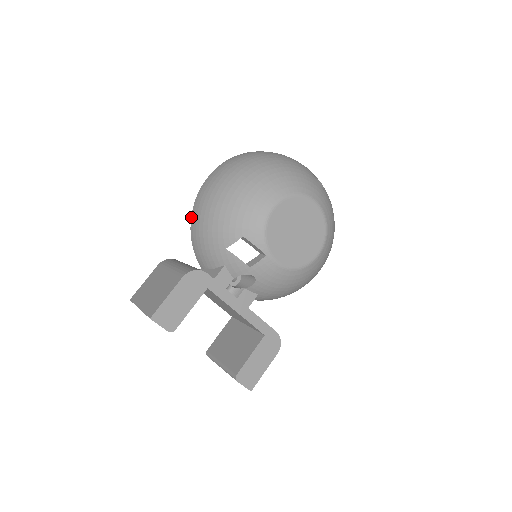
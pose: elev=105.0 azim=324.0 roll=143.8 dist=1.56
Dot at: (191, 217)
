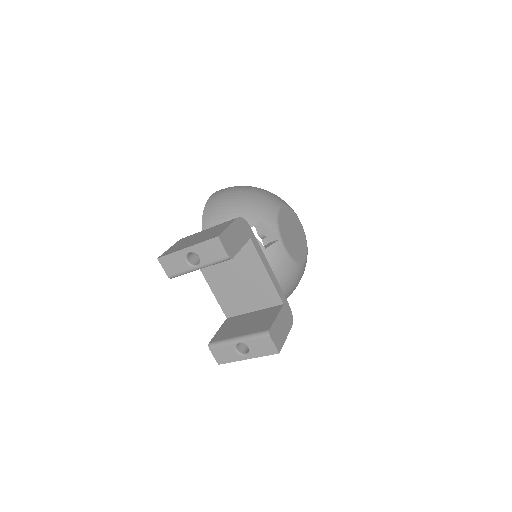
Dot at: (203, 215)
